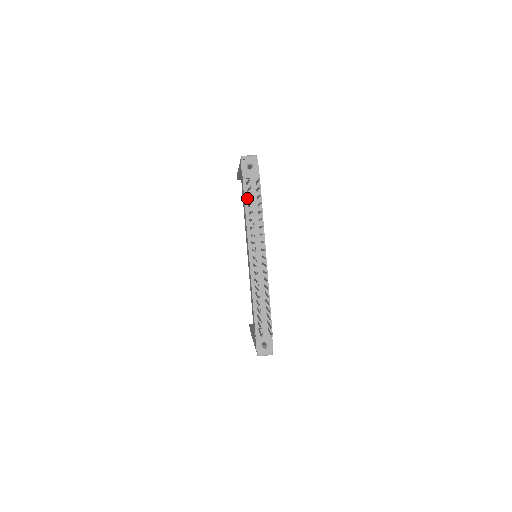
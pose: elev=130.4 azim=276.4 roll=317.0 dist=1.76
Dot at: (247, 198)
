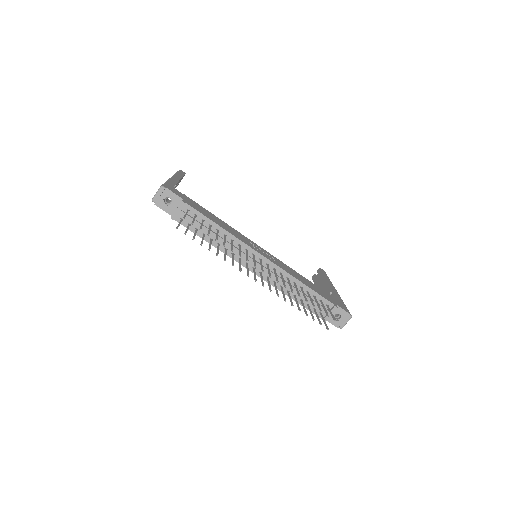
Dot at: (195, 230)
